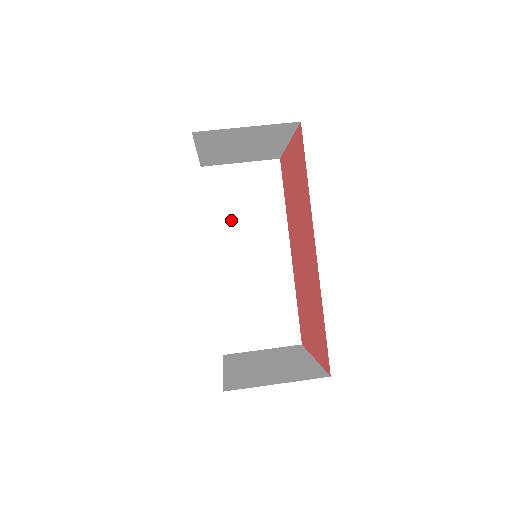
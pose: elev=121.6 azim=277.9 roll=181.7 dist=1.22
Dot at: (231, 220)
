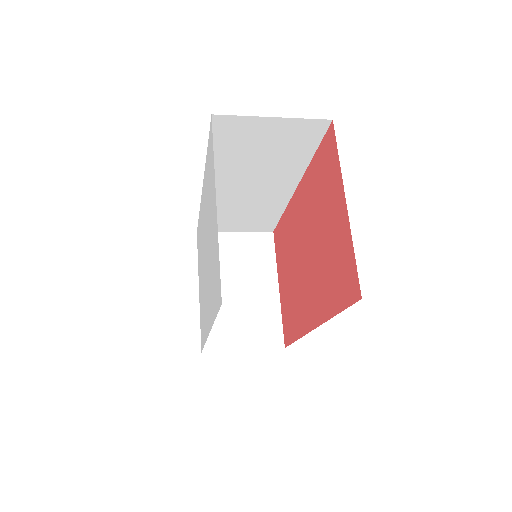
Dot at: occluded
